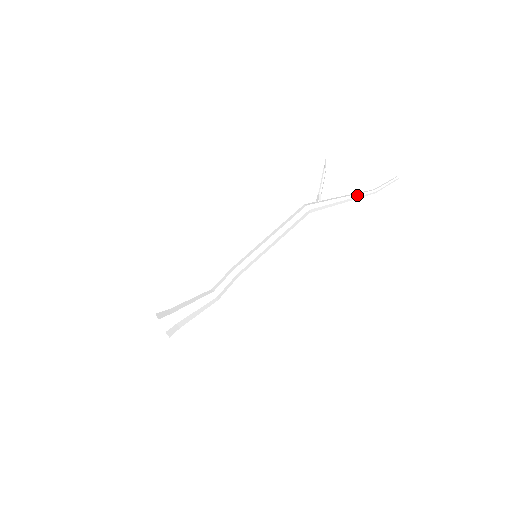
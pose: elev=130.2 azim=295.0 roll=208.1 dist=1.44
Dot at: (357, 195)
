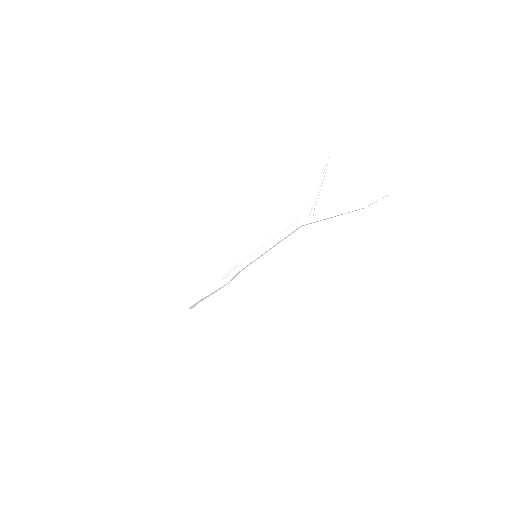
Dot at: (346, 212)
